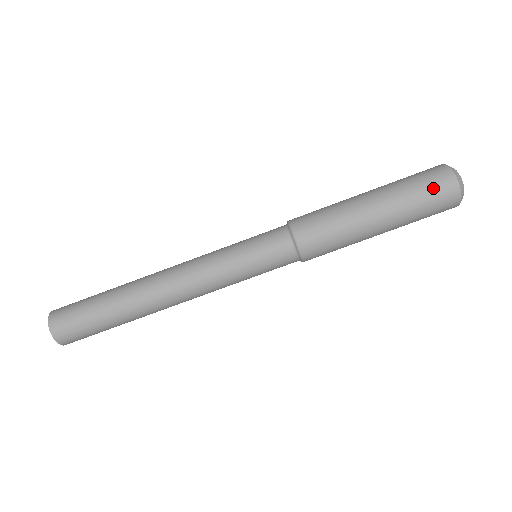
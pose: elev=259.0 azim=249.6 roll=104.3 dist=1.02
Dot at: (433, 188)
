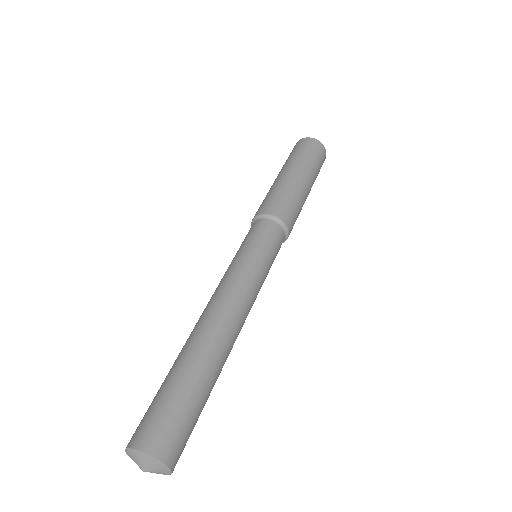
Dot at: occluded
